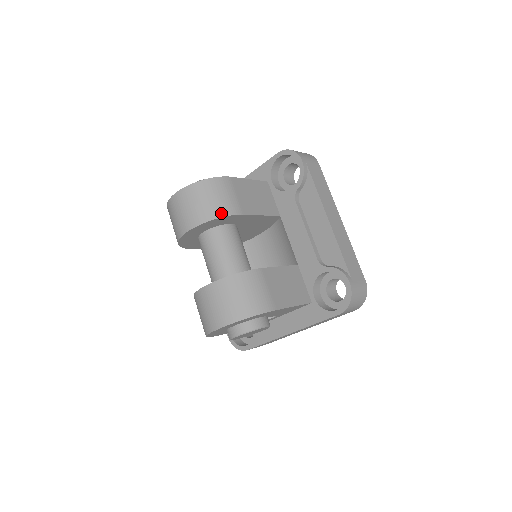
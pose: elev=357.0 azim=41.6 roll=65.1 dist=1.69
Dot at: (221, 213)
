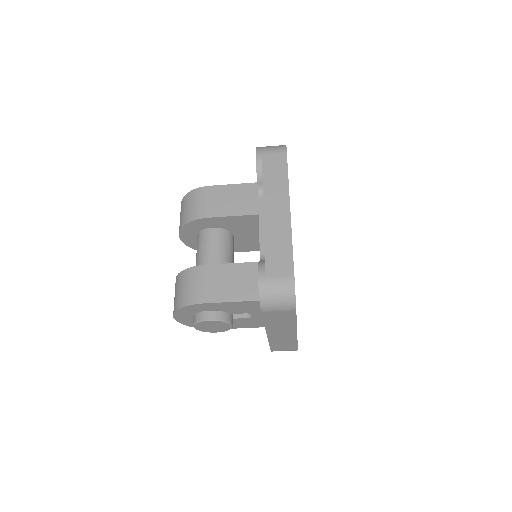
Dot at: (189, 219)
